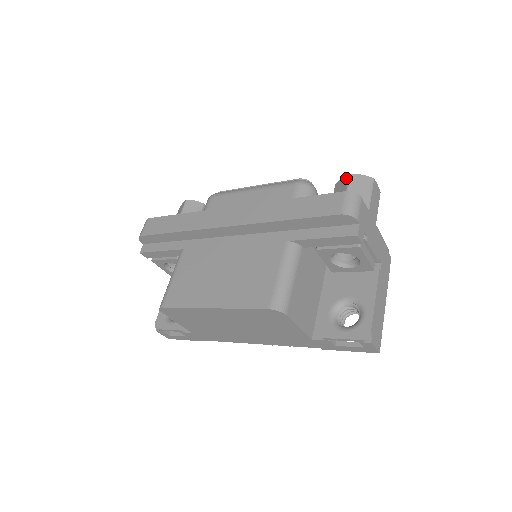
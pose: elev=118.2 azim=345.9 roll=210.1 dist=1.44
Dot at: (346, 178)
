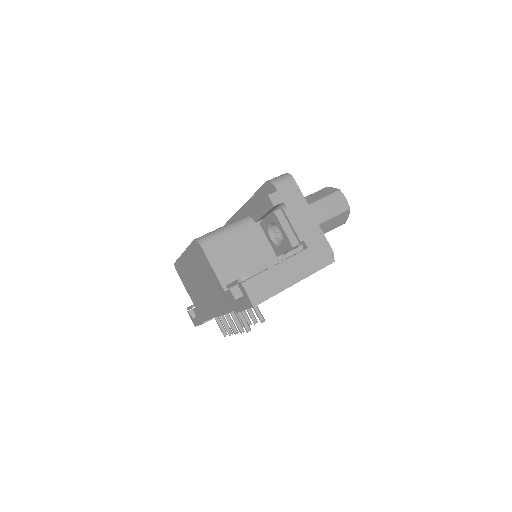
Dot at: occluded
